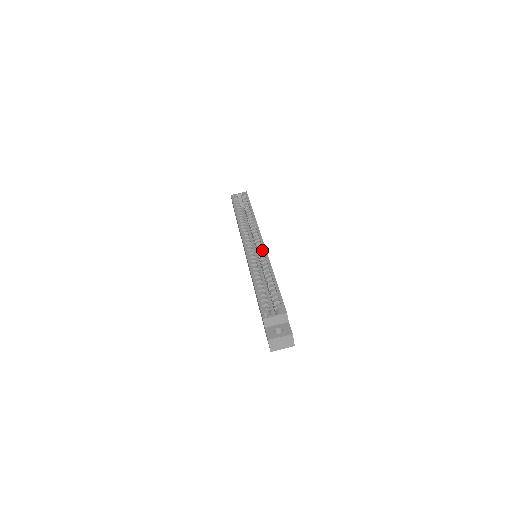
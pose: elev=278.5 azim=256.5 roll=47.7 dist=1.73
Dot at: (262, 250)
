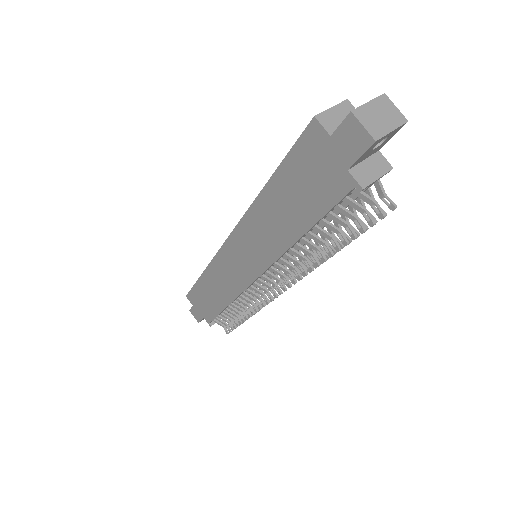
Dot at: occluded
